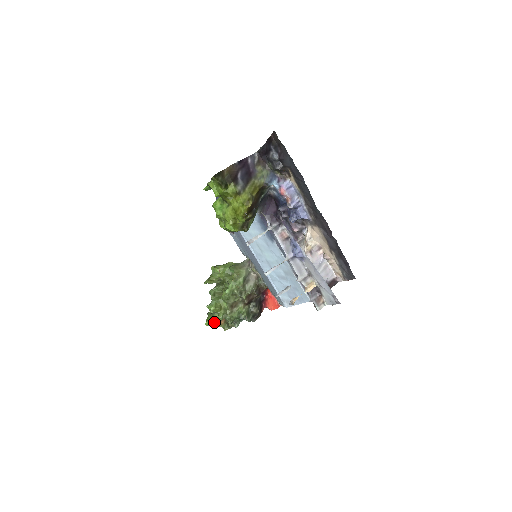
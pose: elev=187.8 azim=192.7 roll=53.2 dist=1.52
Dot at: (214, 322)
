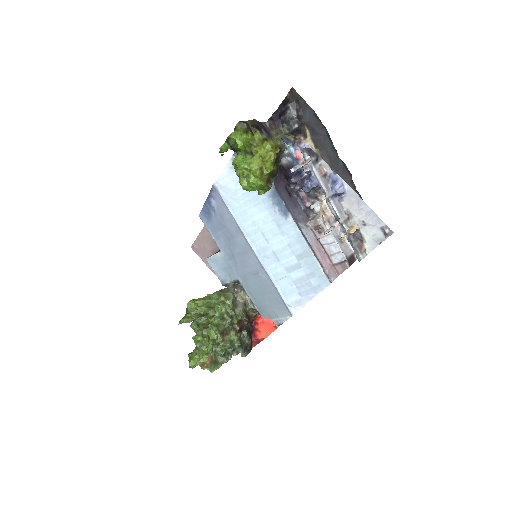
Dot at: (202, 356)
